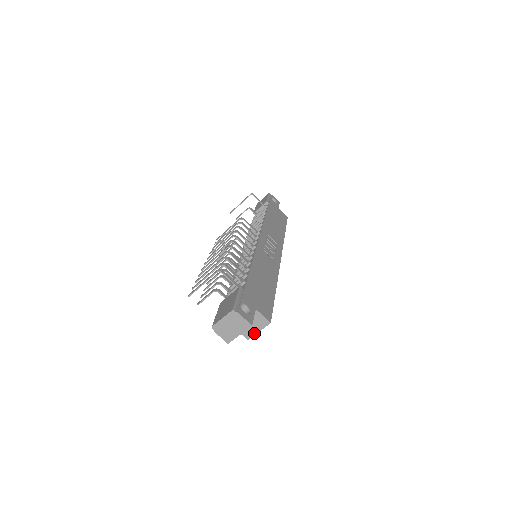
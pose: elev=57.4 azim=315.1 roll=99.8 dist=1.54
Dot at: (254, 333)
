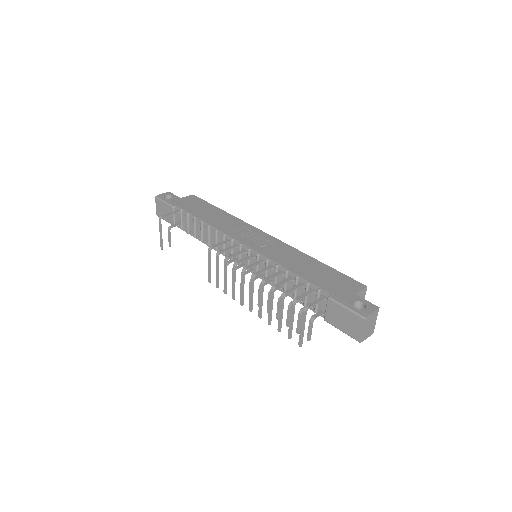
Dot at: occluded
